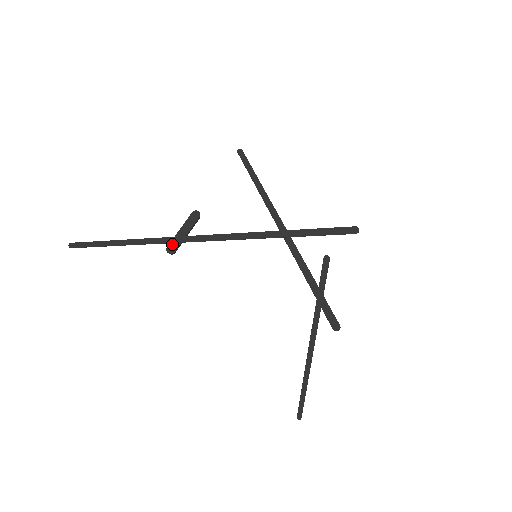
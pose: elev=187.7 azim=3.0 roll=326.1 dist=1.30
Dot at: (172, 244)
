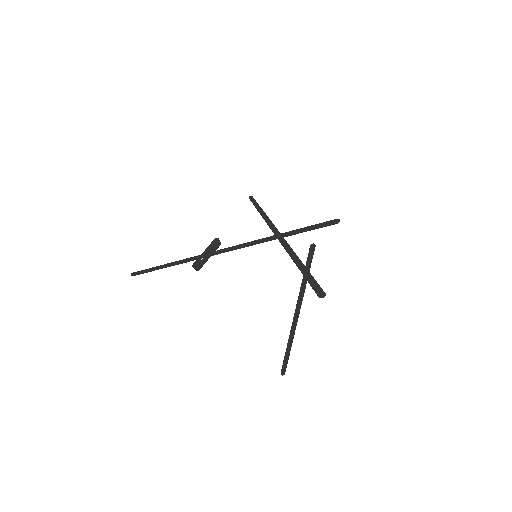
Dot at: (197, 261)
